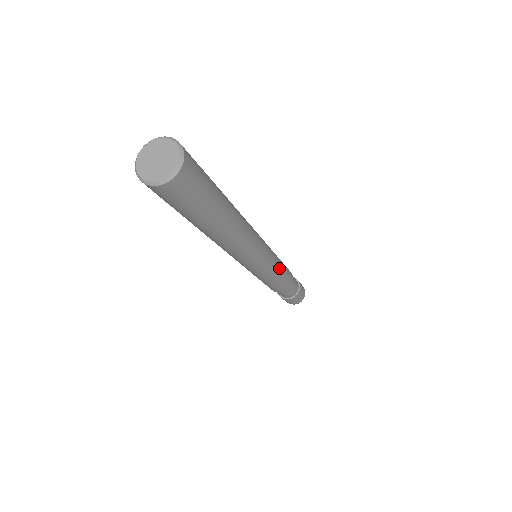
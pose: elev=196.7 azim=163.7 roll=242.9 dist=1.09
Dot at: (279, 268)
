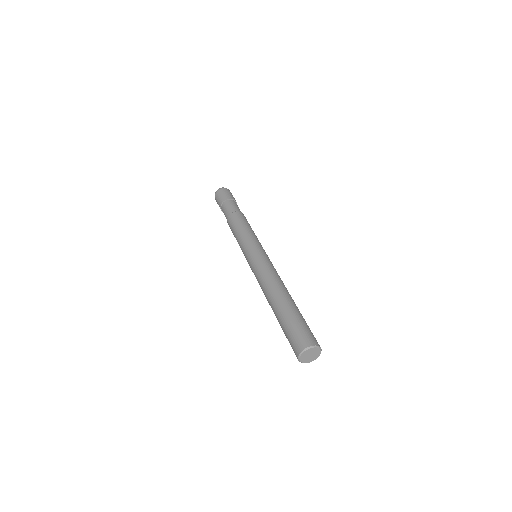
Dot at: occluded
